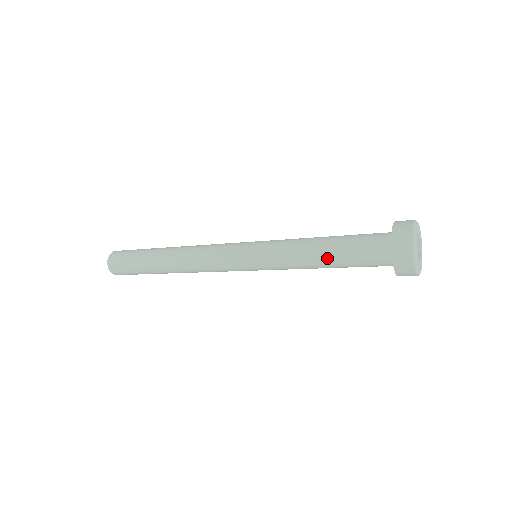
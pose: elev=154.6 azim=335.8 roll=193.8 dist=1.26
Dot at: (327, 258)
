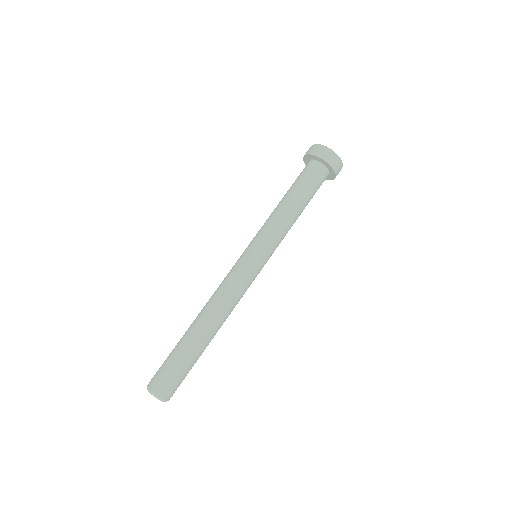
Dot at: (292, 199)
